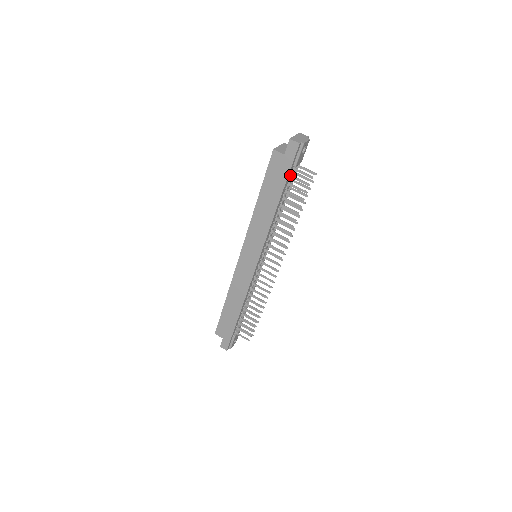
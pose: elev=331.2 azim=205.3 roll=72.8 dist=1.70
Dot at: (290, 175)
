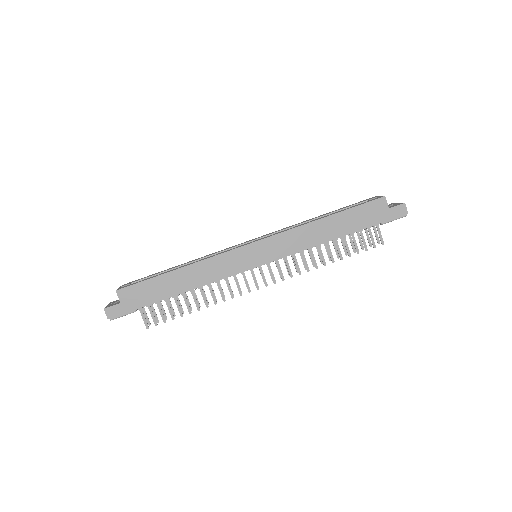
Dot at: occluded
